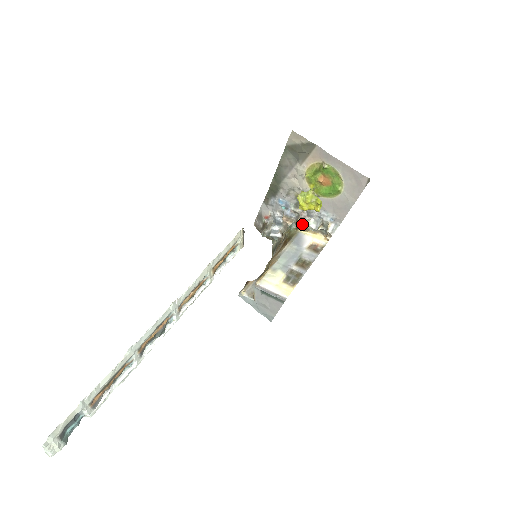
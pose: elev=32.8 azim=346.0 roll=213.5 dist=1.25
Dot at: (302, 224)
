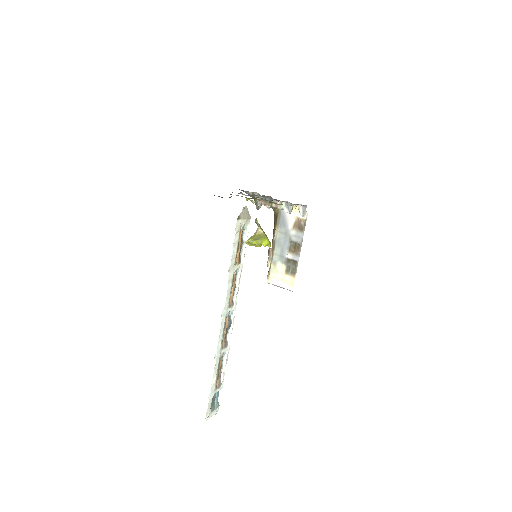
Dot at: occluded
